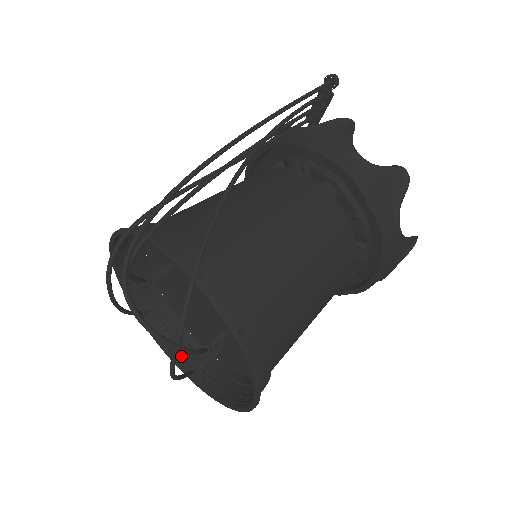
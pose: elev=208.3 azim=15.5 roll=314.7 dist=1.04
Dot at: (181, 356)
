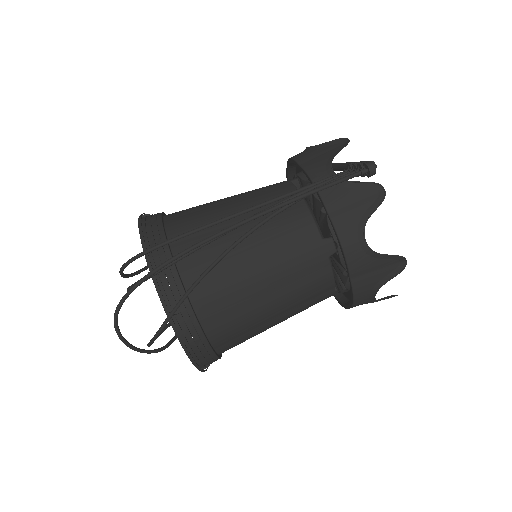
Dot at: occluded
